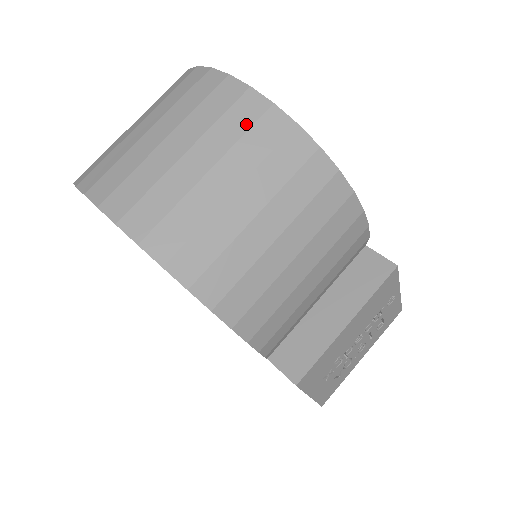
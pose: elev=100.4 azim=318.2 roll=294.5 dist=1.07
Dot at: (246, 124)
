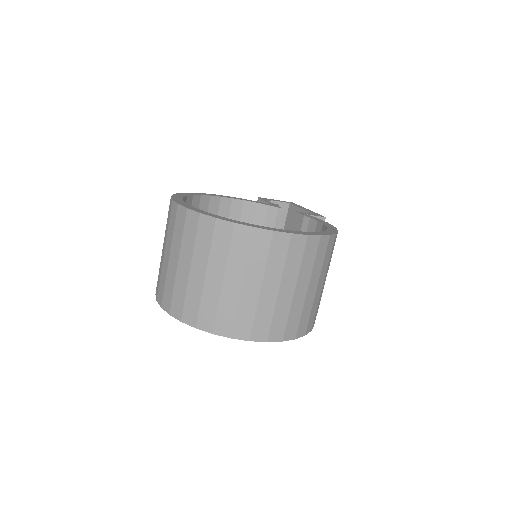
Dot at: (314, 255)
